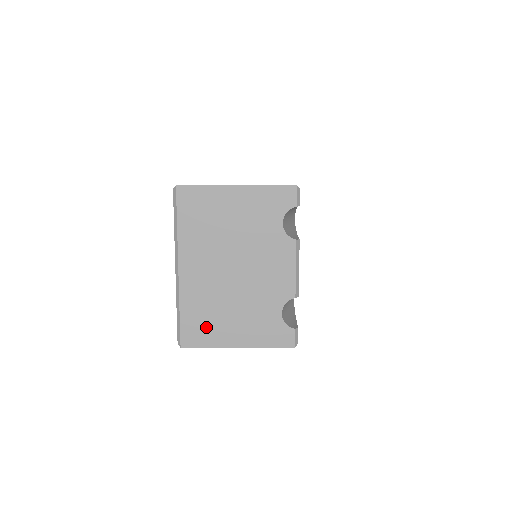
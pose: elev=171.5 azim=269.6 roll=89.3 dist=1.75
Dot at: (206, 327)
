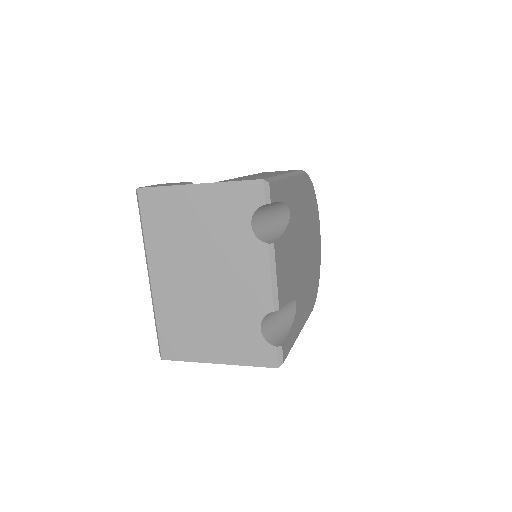
Dot at: (183, 340)
